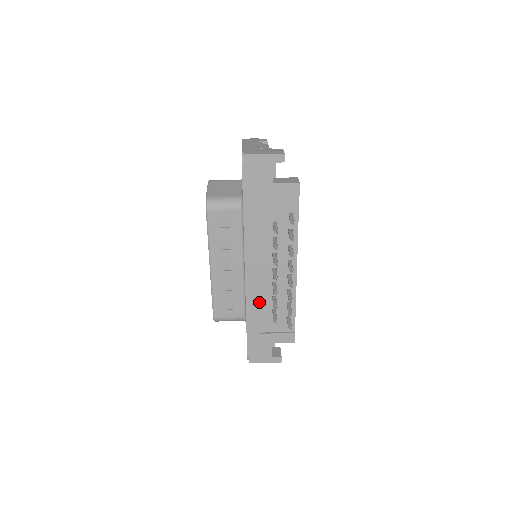
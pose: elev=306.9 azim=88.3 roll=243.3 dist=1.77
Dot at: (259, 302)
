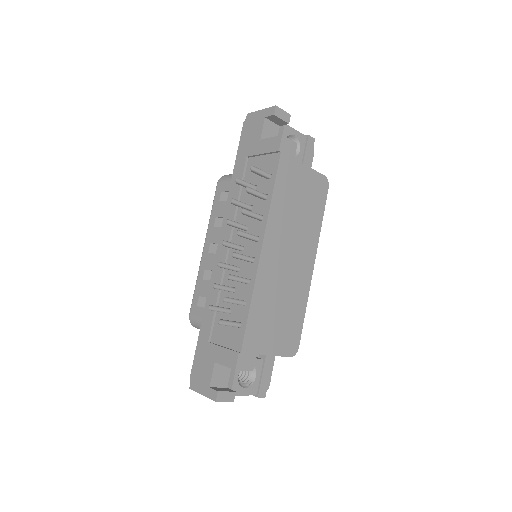
Dot at: (220, 294)
